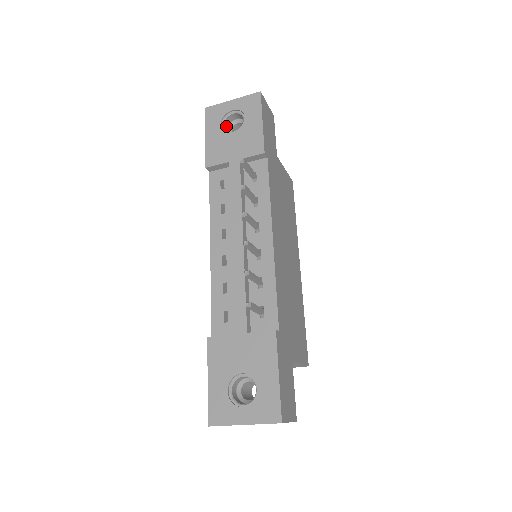
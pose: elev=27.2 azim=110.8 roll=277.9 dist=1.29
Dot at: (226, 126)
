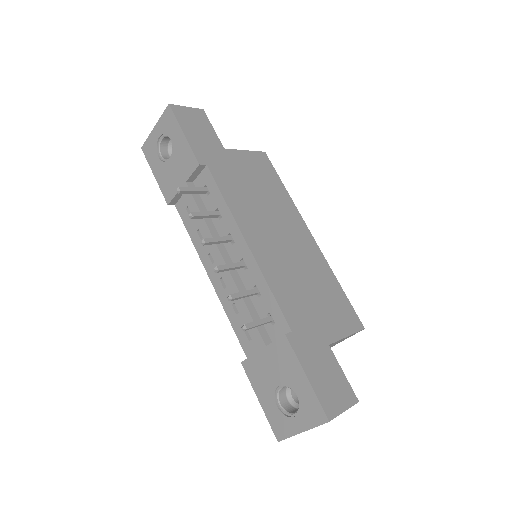
Dot at: (165, 153)
